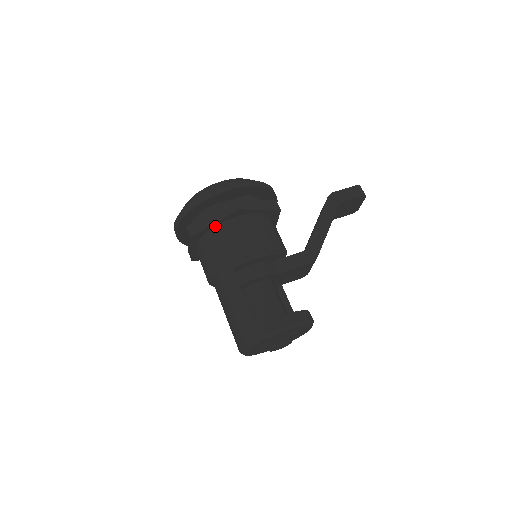
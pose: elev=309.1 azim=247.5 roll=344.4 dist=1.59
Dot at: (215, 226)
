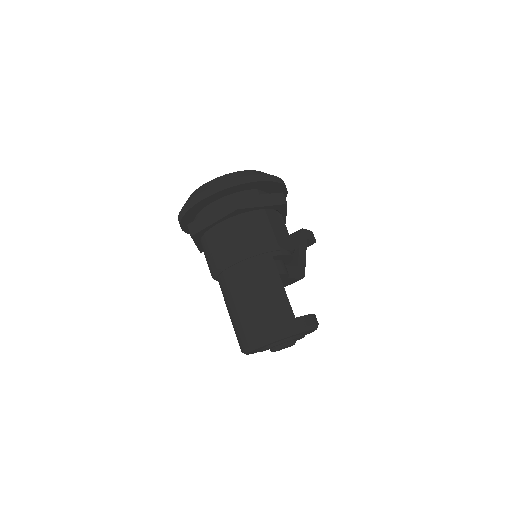
Dot at: (259, 209)
